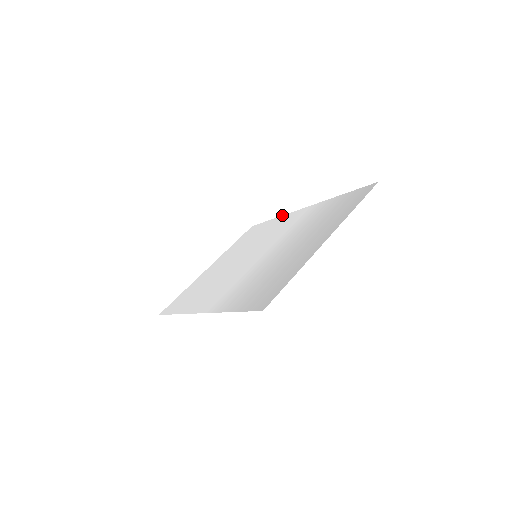
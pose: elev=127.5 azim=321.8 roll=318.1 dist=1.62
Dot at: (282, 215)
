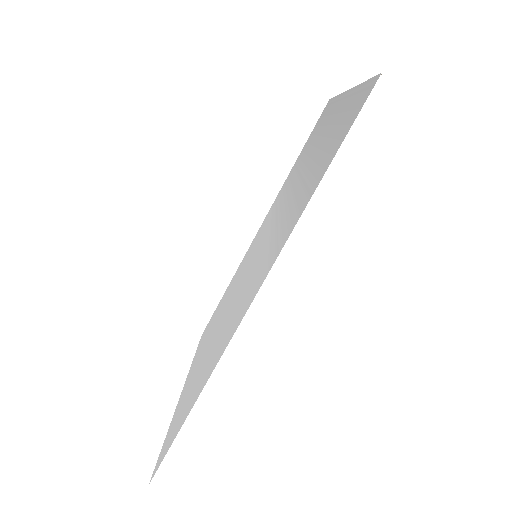
Dot at: occluded
